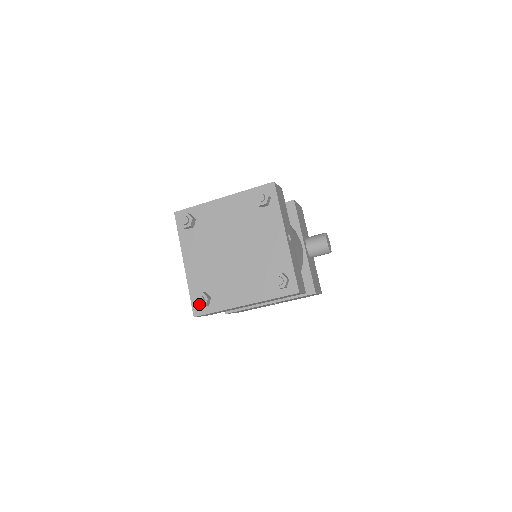
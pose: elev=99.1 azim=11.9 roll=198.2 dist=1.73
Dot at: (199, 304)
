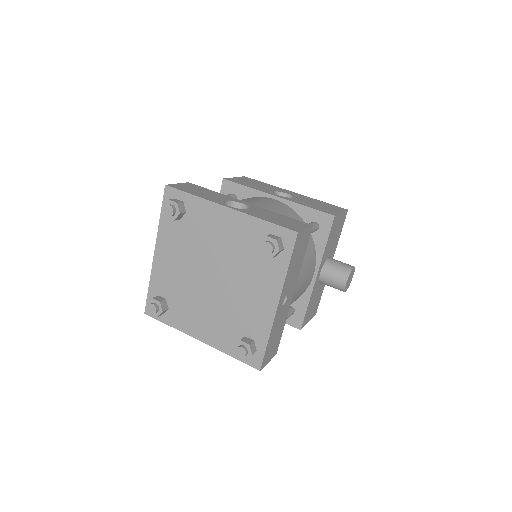
Dot at: (151, 310)
